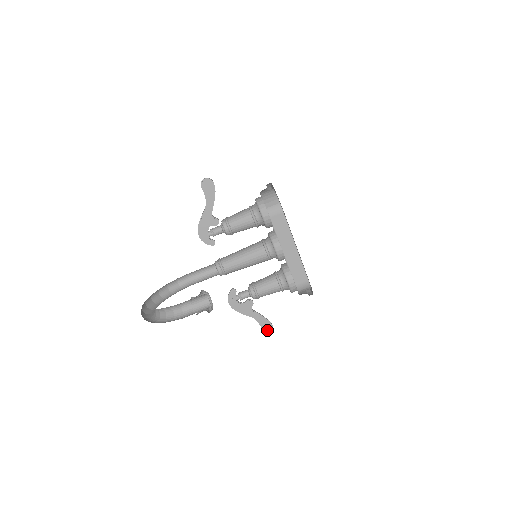
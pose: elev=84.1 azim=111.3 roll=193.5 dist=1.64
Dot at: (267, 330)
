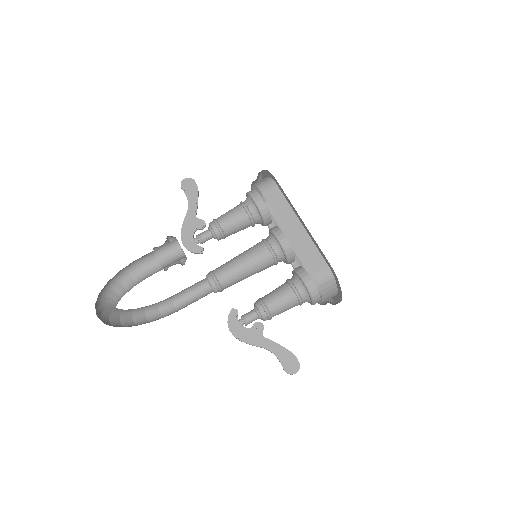
Dot at: (290, 366)
